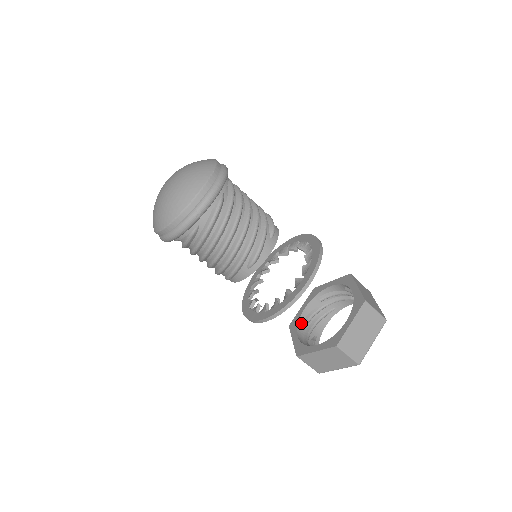
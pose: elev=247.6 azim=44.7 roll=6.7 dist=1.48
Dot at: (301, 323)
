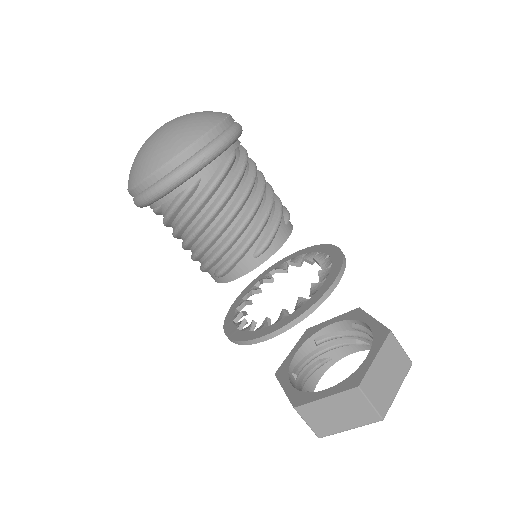
Dot at: (292, 370)
